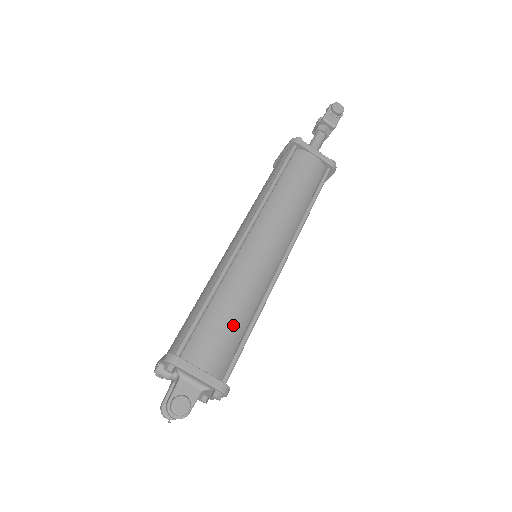
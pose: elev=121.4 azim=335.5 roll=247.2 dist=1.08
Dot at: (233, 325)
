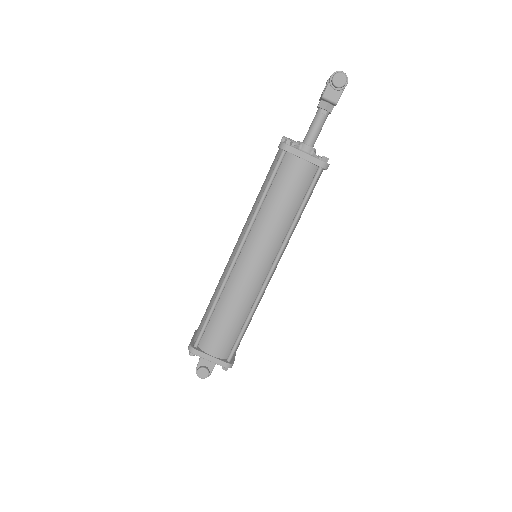
Dot at: (231, 325)
